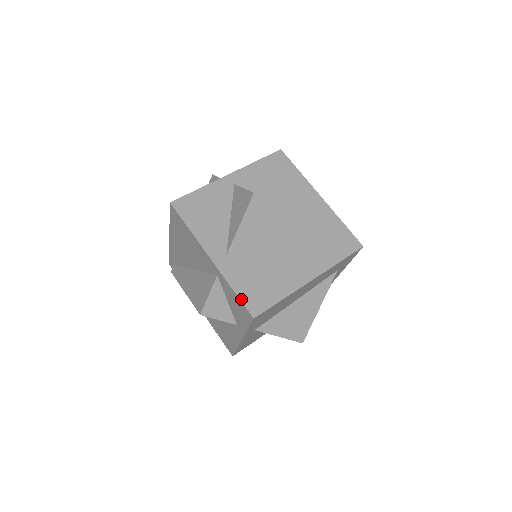
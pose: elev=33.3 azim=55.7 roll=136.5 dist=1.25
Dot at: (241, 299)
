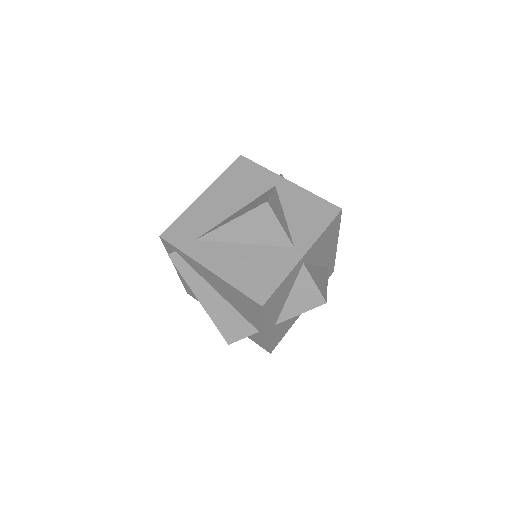
Dot at: (270, 347)
